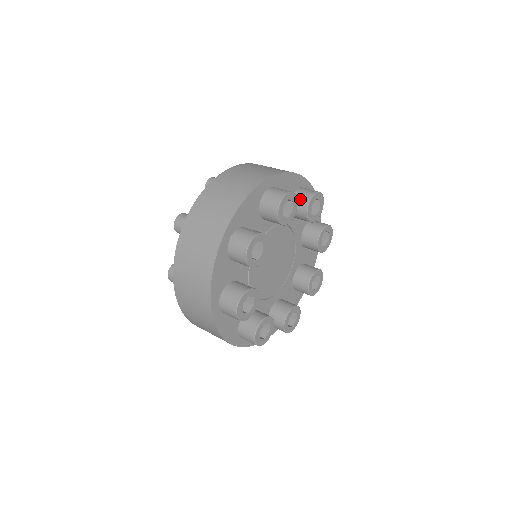
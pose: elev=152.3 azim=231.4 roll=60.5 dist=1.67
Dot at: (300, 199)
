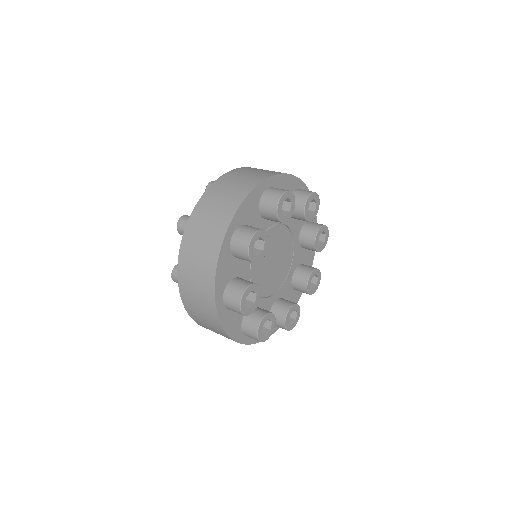
Dot at: (267, 211)
